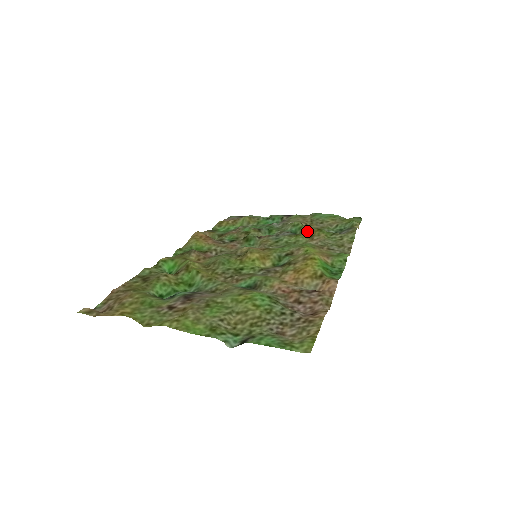
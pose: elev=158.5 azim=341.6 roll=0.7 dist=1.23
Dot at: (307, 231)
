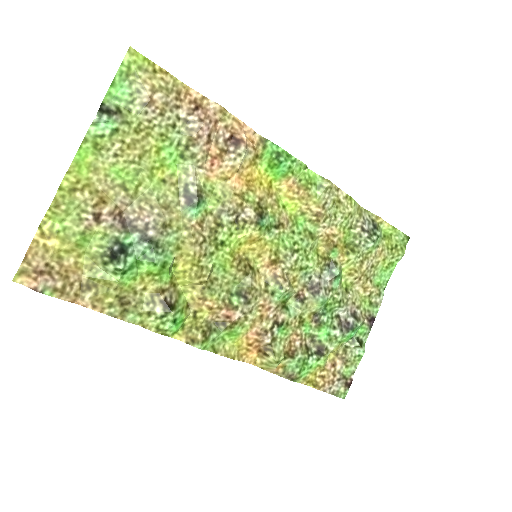
Dot at: (339, 258)
